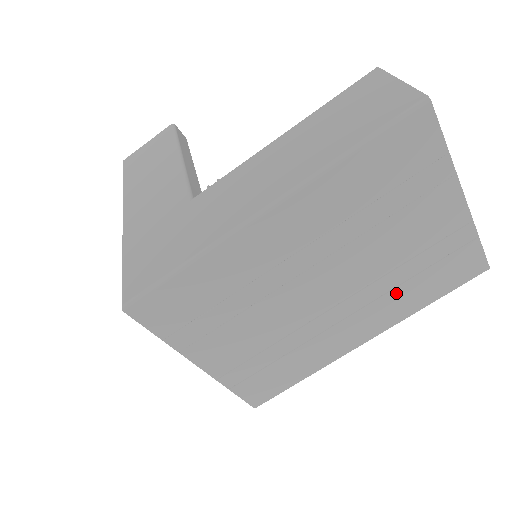
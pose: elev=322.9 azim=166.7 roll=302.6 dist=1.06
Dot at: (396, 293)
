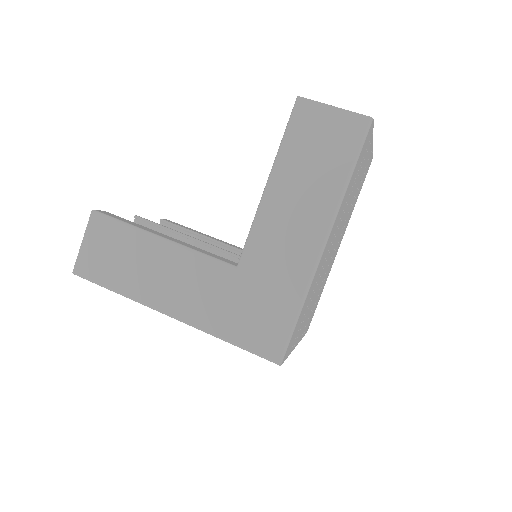
Dot at: (350, 212)
